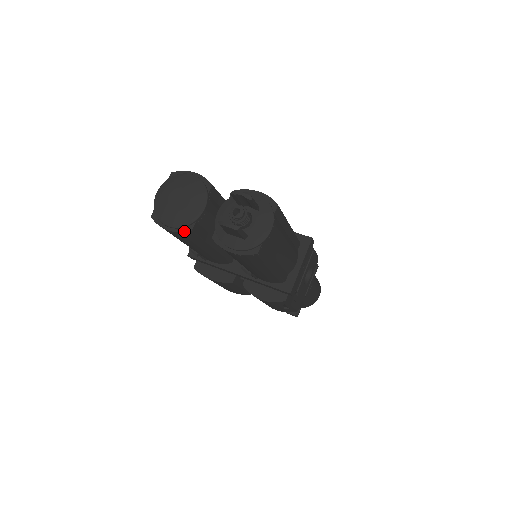
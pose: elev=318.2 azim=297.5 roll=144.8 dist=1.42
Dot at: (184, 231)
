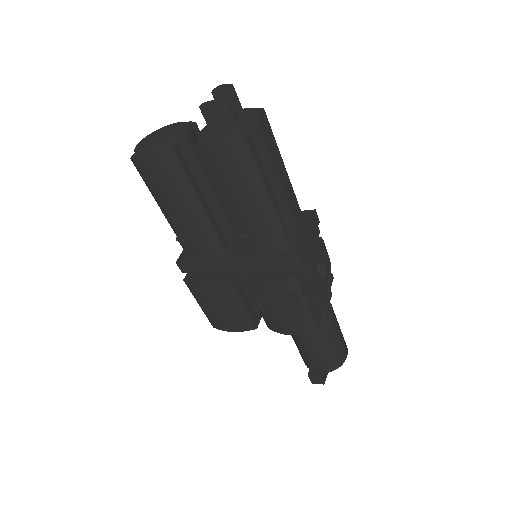
Dot at: (164, 152)
